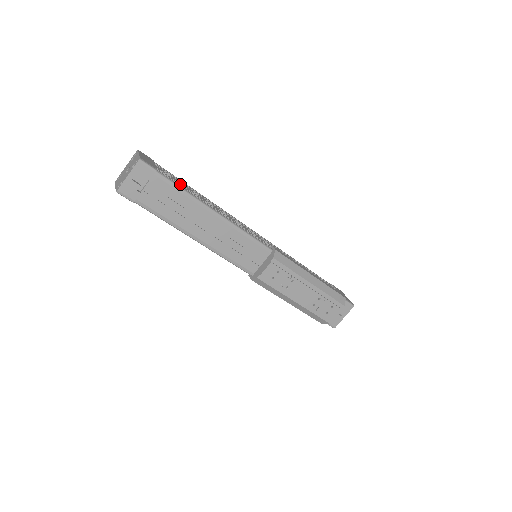
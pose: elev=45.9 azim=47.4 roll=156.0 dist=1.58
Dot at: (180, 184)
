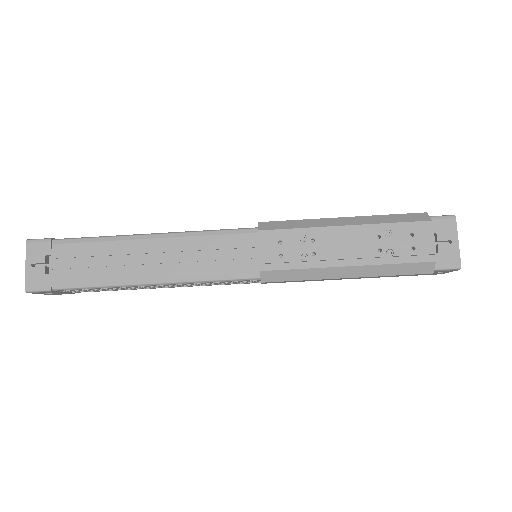
Dot at: occluded
